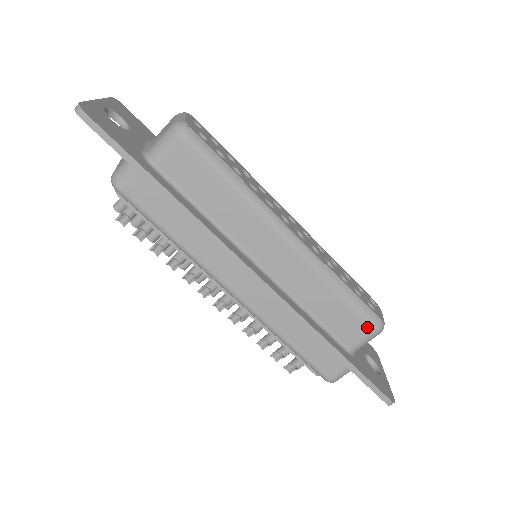
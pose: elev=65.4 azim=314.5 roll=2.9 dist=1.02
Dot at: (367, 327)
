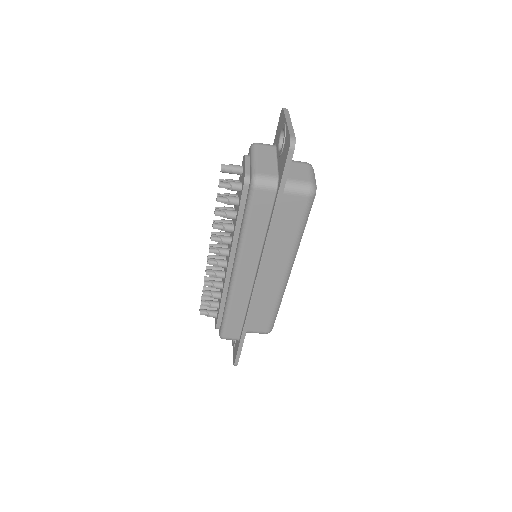
Dot at: (265, 329)
